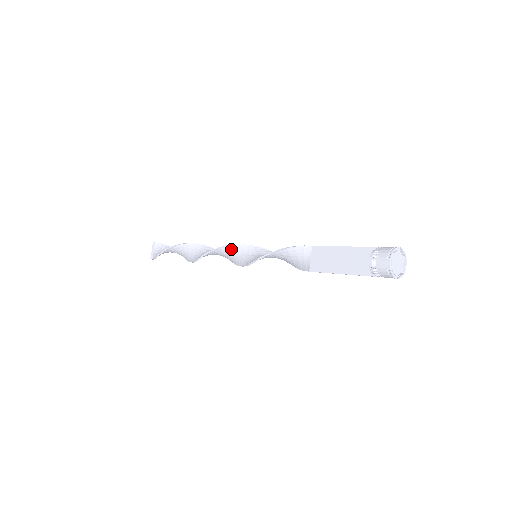
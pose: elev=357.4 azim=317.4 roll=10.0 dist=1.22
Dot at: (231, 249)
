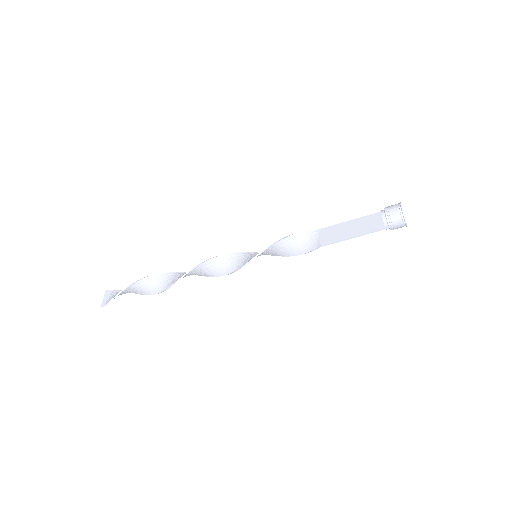
Dot at: (225, 258)
